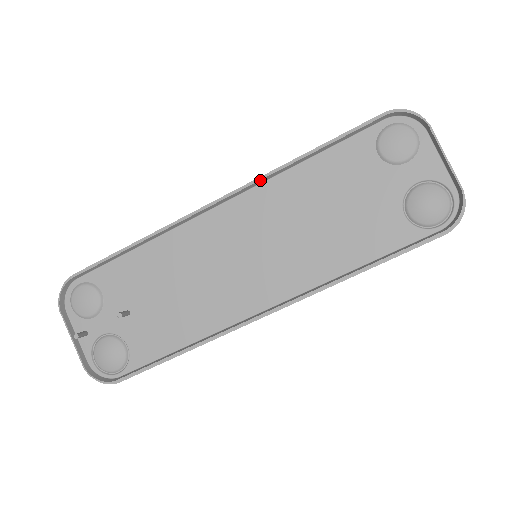
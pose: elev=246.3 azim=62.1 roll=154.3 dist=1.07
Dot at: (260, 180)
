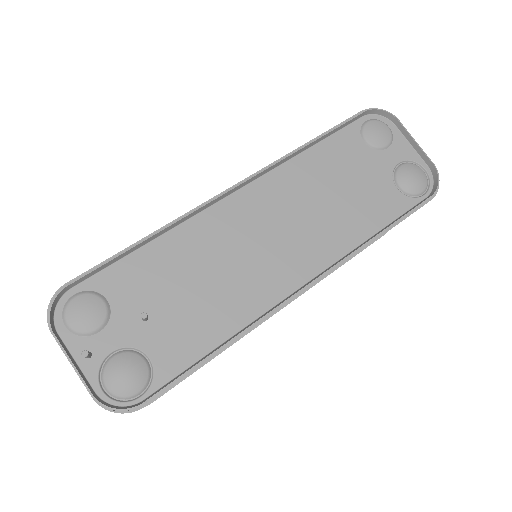
Dot at: (273, 165)
